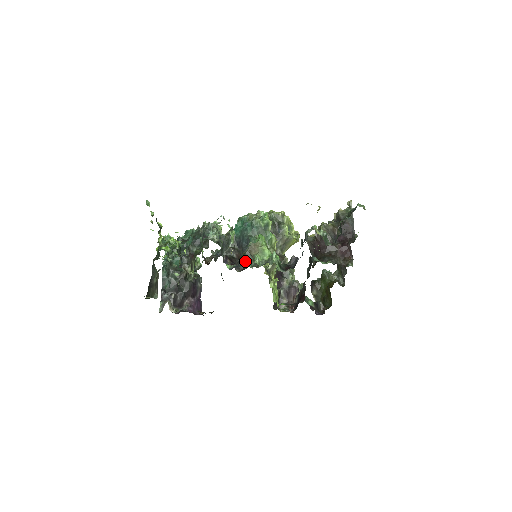
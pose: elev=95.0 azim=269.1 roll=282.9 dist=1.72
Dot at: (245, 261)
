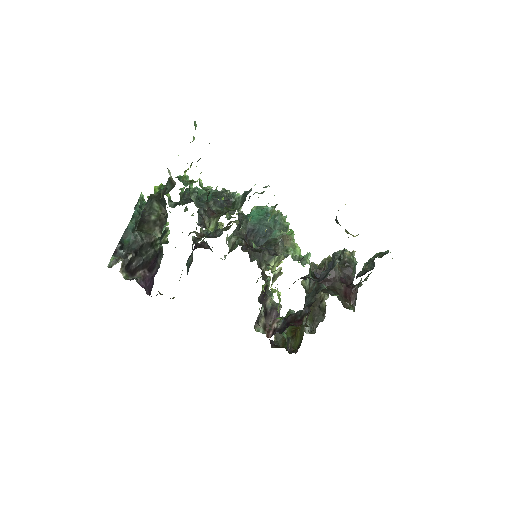
Dot at: (278, 247)
